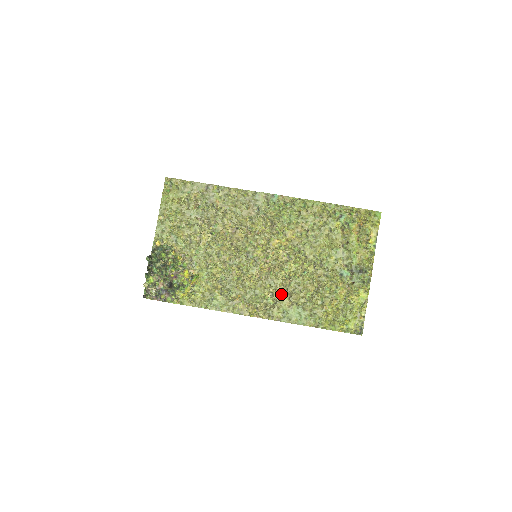
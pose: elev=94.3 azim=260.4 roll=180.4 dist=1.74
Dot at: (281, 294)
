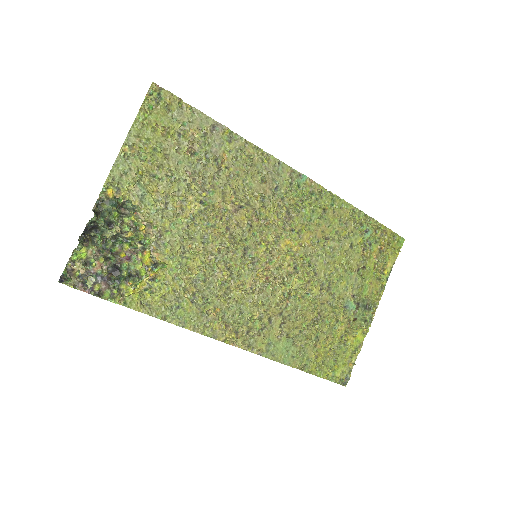
Dot at: (273, 318)
